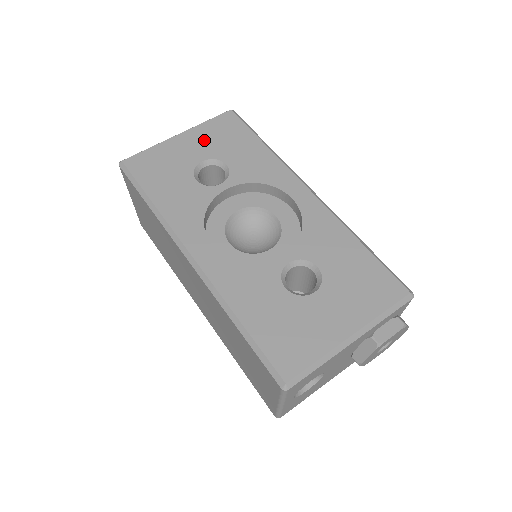
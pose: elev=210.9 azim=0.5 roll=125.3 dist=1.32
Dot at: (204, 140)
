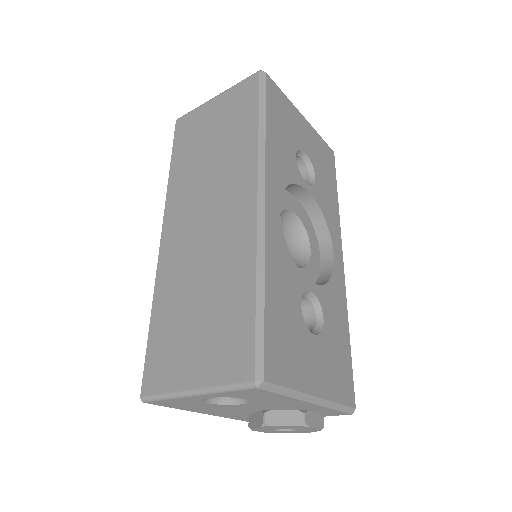
Dot at: (313, 143)
